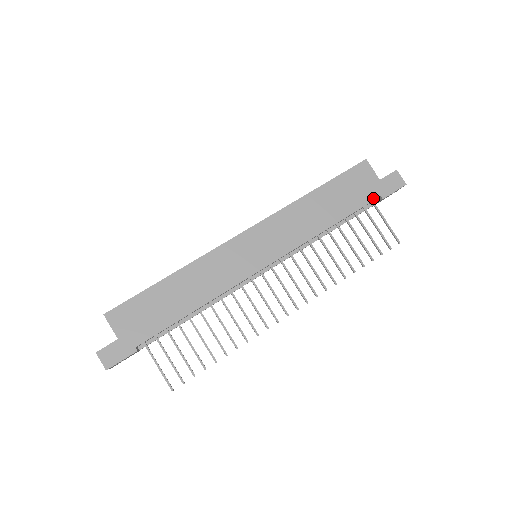
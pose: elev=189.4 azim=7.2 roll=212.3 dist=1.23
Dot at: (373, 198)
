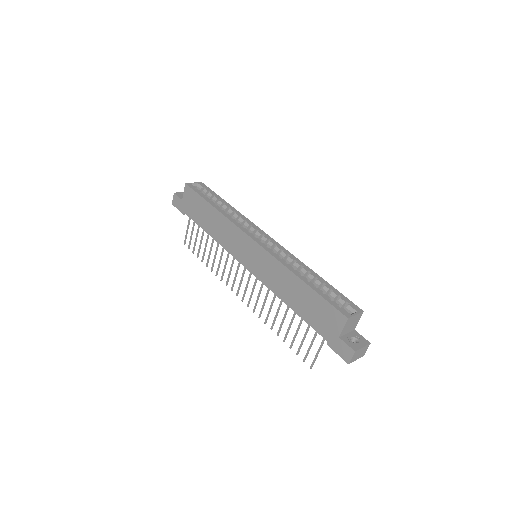
Dot at: (323, 335)
